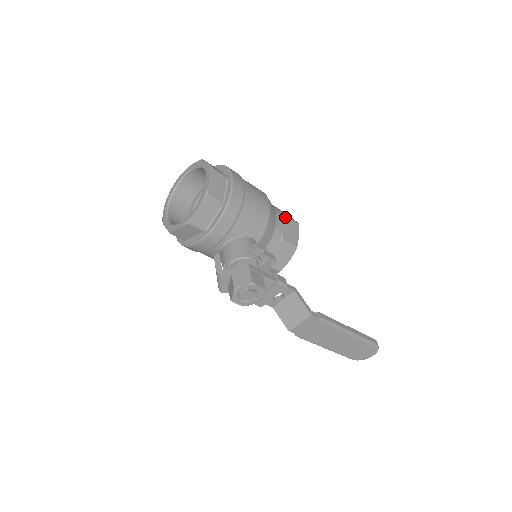
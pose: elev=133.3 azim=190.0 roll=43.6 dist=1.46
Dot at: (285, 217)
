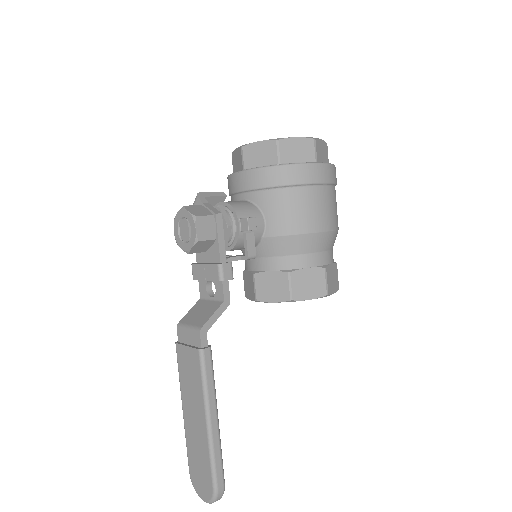
Dot at: (322, 268)
